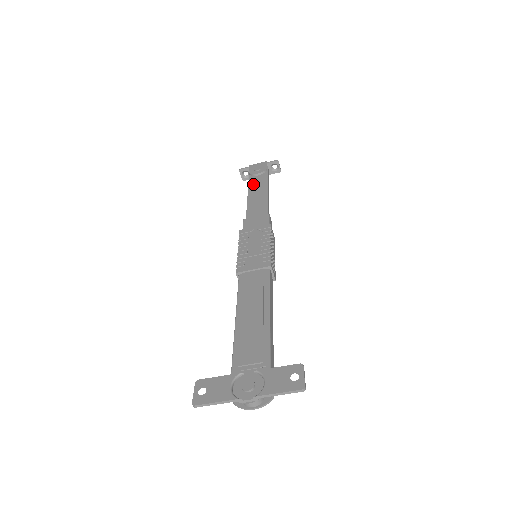
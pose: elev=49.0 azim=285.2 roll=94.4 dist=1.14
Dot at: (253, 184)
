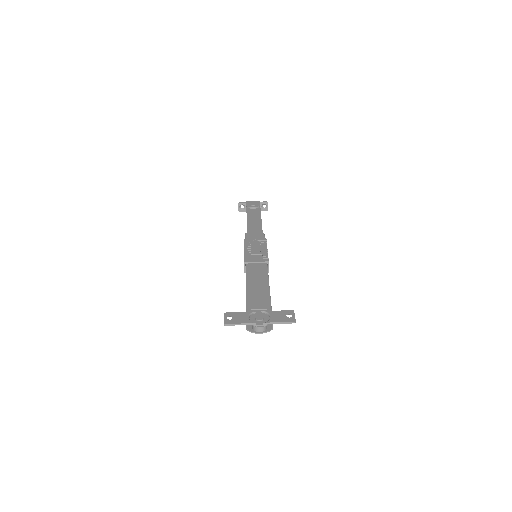
Dot at: (250, 213)
